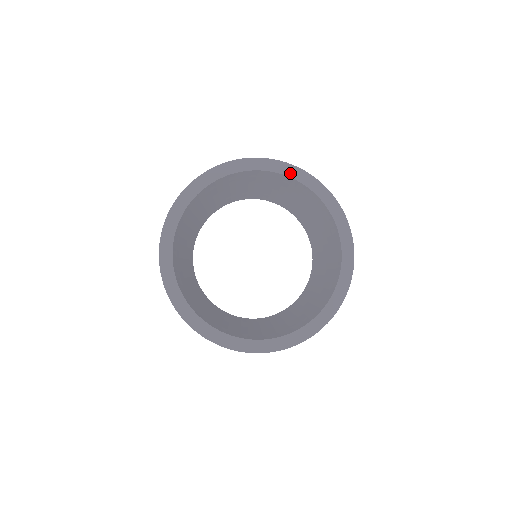
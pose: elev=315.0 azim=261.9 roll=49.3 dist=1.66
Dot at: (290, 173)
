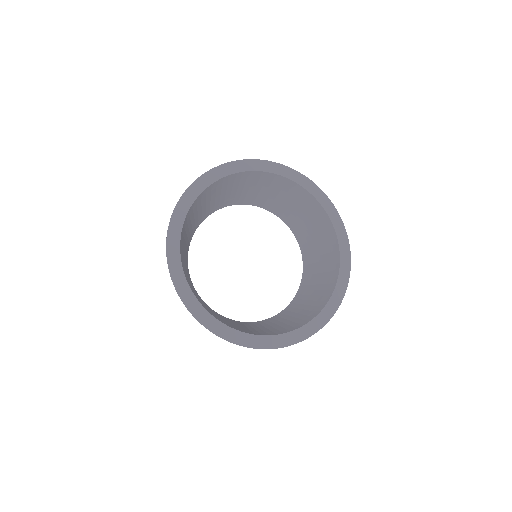
Dot at: (211, 180)
